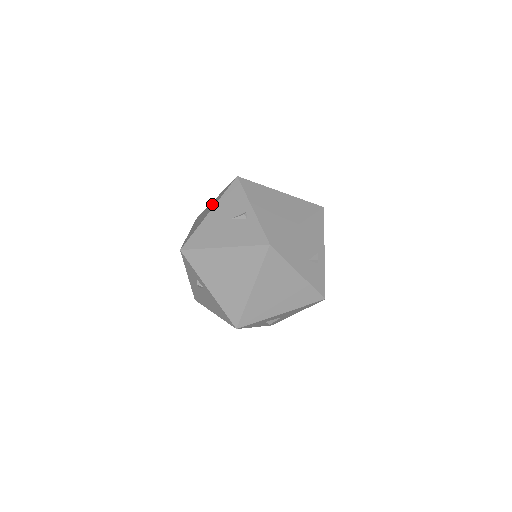
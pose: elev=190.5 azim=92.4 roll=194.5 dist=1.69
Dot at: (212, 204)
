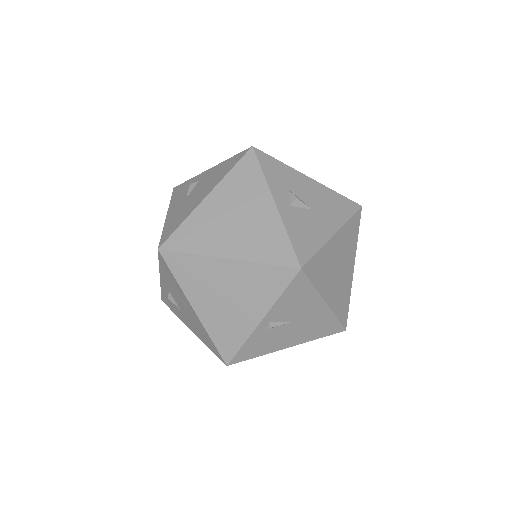
Dot at: occluded
